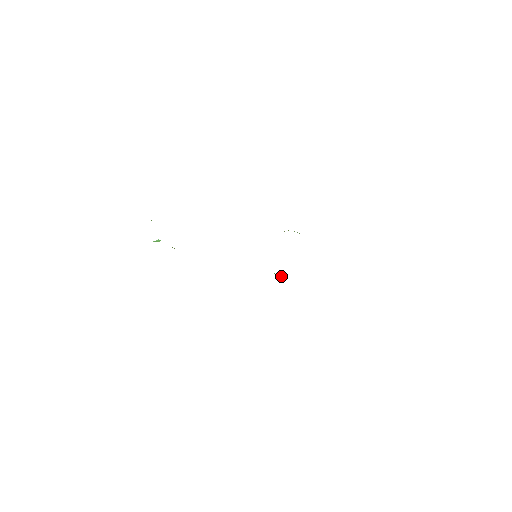
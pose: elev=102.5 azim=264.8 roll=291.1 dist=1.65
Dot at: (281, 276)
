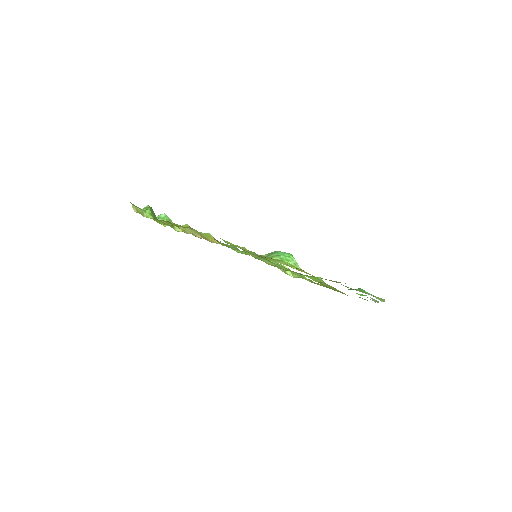
Dot at: occluded
